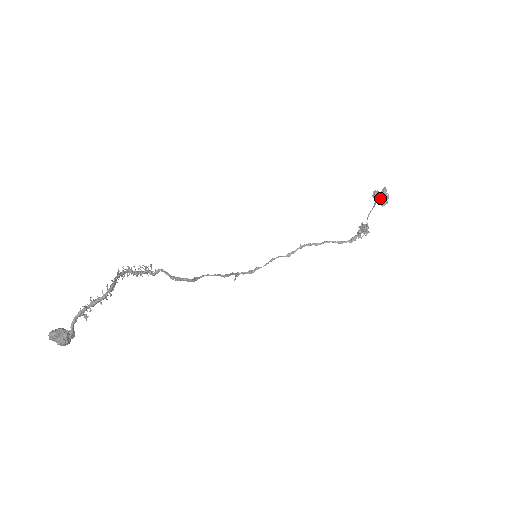
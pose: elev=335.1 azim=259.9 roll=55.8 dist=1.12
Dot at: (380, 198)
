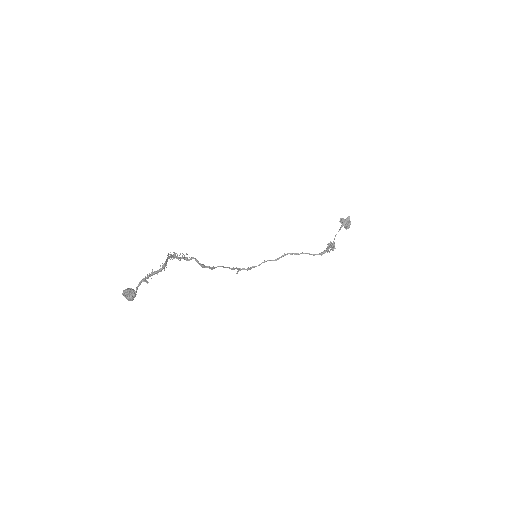
Dot at: (345, 223)
